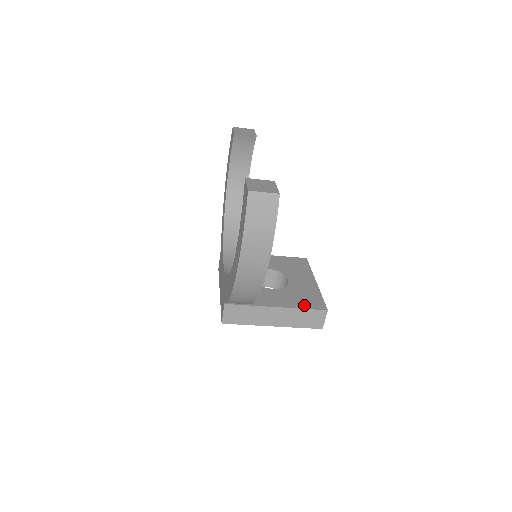
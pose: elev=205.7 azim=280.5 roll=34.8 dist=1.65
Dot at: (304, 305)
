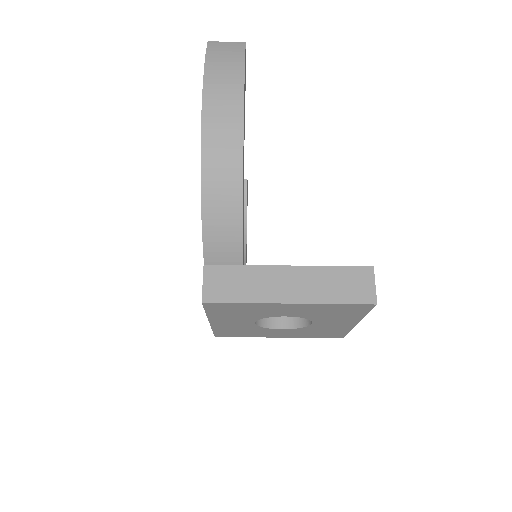
Dot at: occluded
